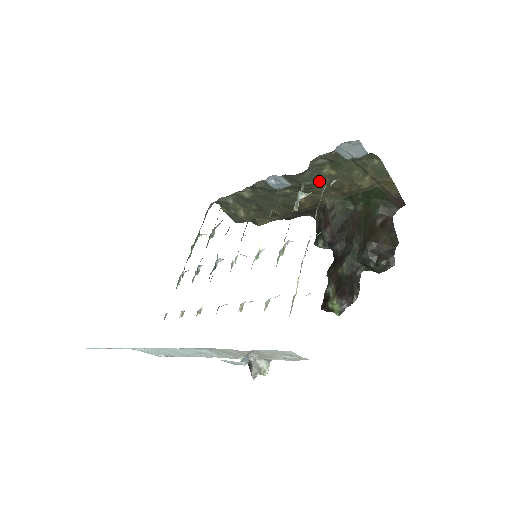
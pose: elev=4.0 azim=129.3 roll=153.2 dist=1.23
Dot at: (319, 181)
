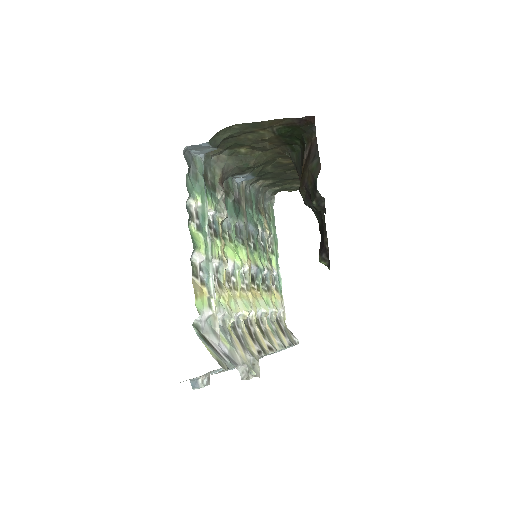
Dot at: (255, 156)
